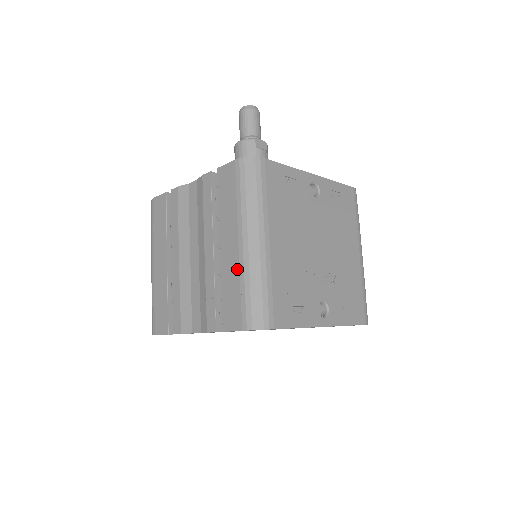
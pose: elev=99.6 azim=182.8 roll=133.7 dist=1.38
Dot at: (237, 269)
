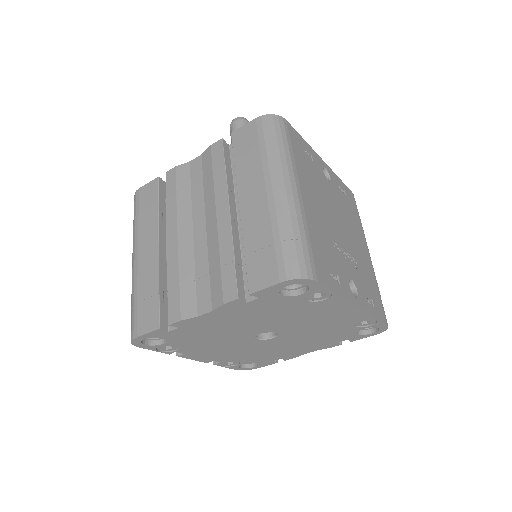
Dot at: (267, 218)
